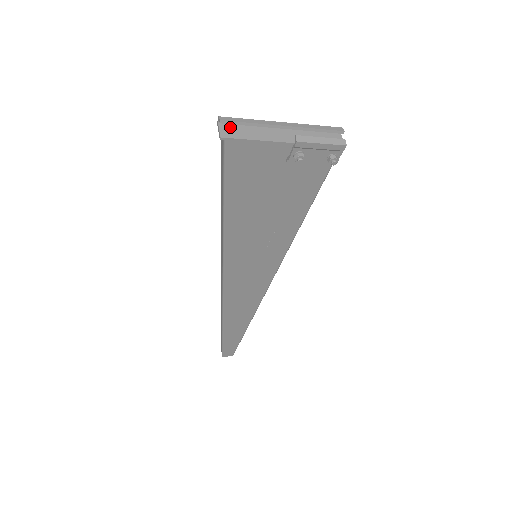
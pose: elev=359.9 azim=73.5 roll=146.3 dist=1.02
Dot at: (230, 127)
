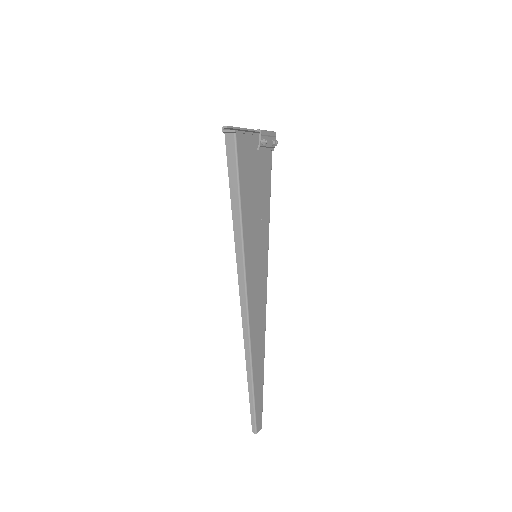
Dot at: occluded
